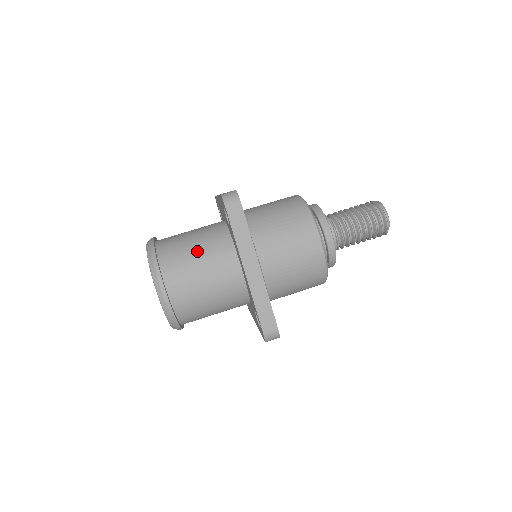
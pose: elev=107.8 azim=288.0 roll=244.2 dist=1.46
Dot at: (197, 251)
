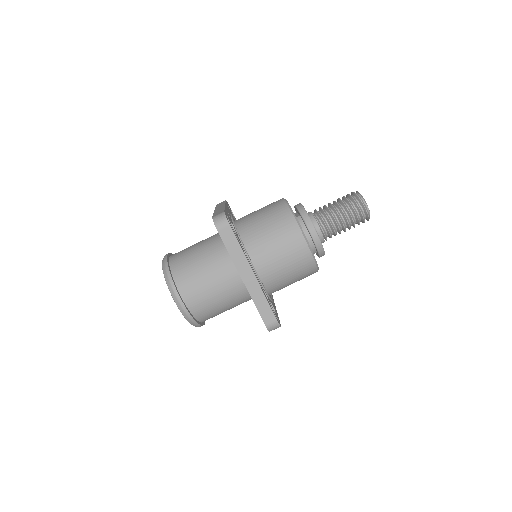
Dot at: (203, 264)
